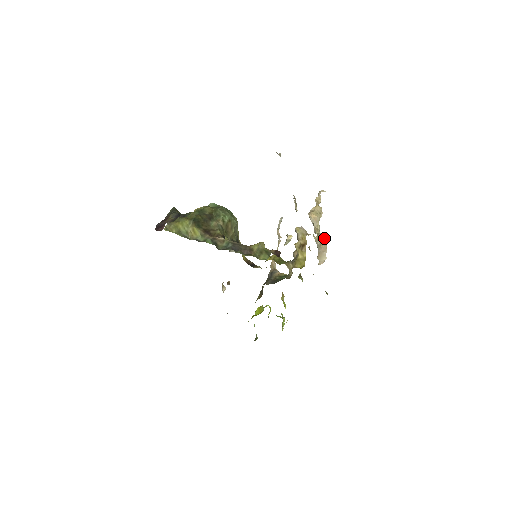
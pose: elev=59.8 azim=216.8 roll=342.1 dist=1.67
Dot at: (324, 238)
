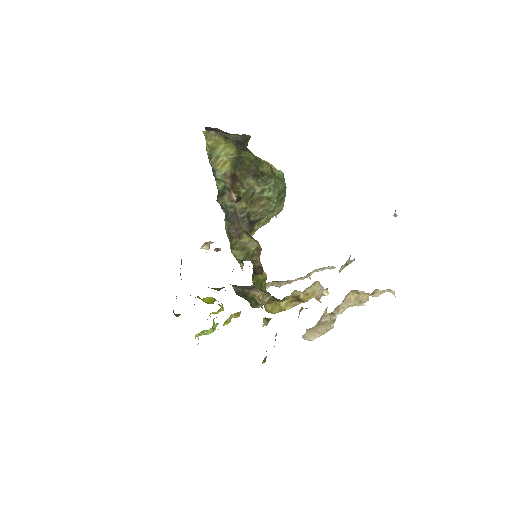
Dot at: (333, 323)
